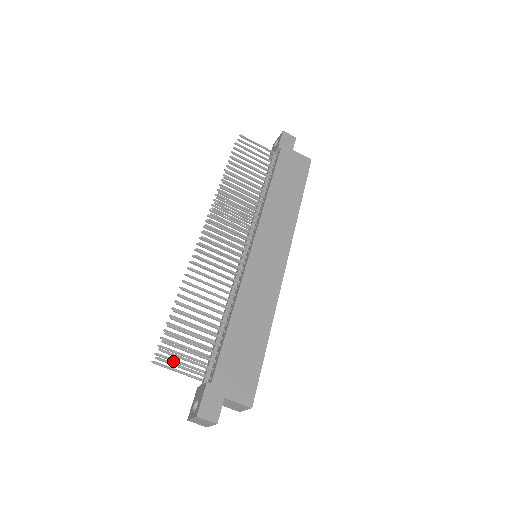
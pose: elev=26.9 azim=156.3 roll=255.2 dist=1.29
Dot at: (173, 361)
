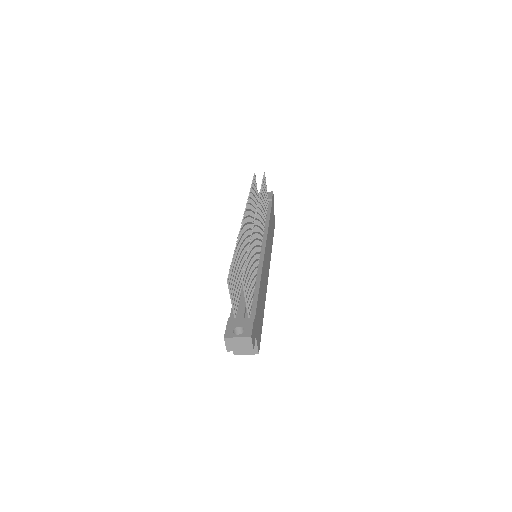
Dot at: (231, 288)
